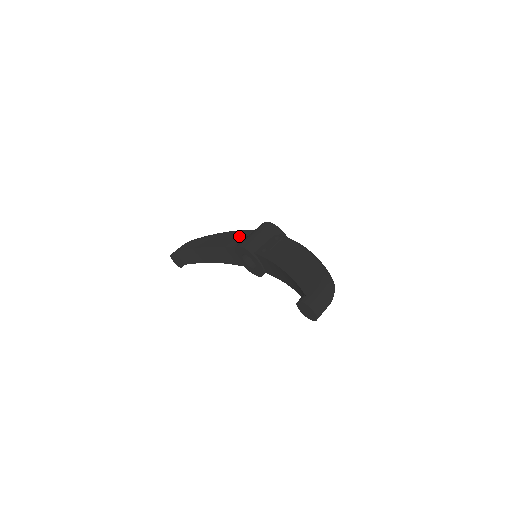
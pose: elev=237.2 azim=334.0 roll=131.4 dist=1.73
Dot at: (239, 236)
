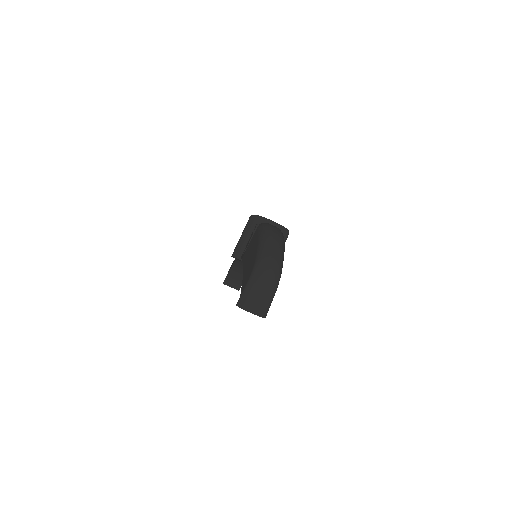
Dot at: occluded
